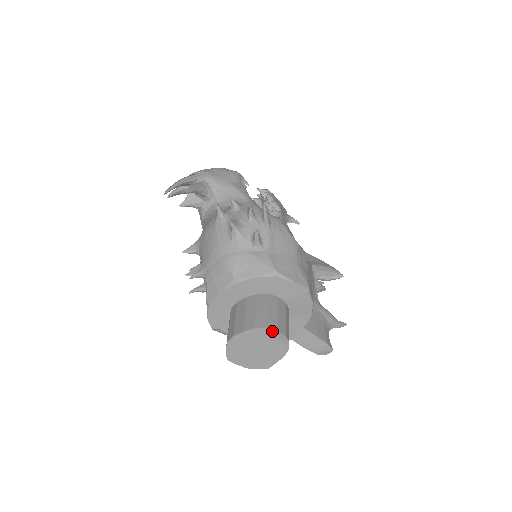
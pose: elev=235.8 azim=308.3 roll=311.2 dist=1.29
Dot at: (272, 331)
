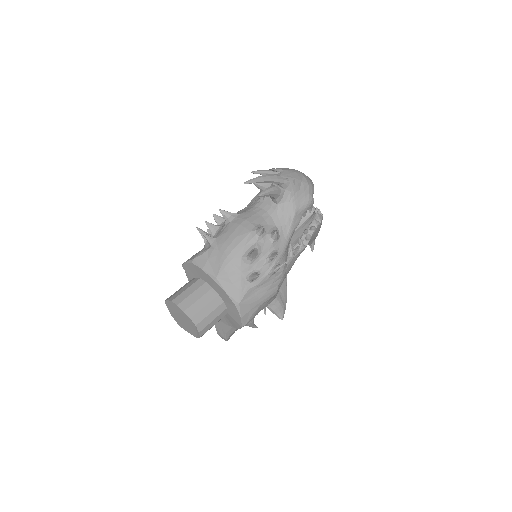
Dot at: (197, 329)
